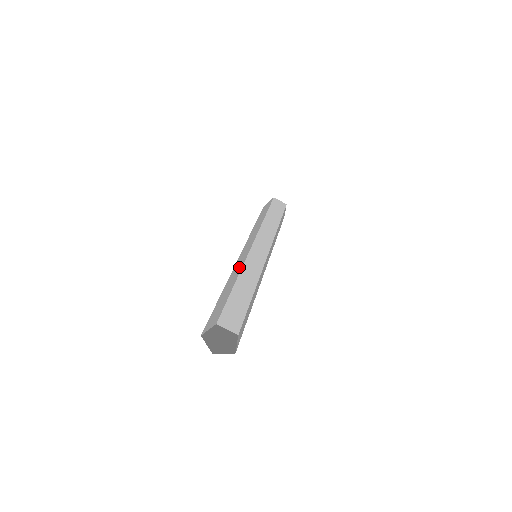
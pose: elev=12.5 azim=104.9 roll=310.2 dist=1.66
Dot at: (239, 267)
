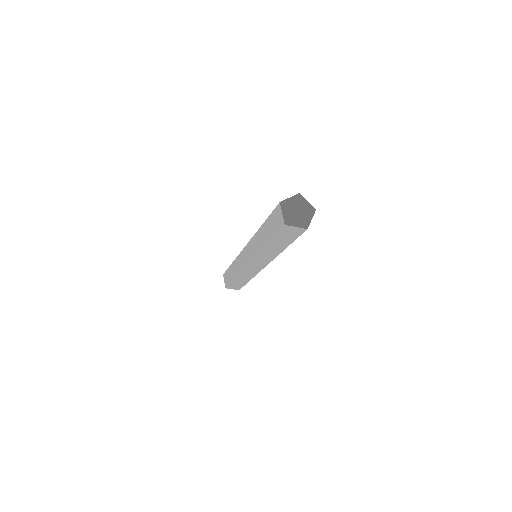
Dot at: occluded
